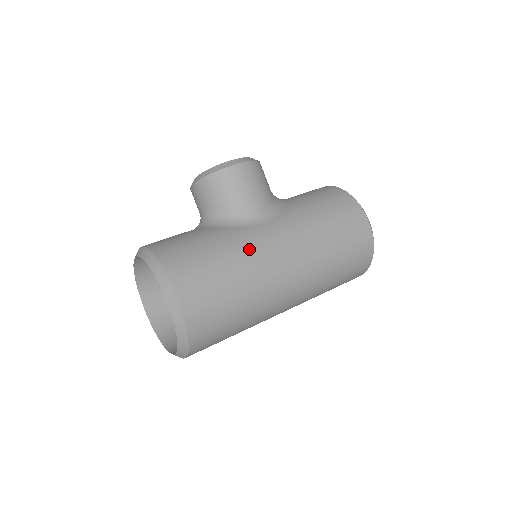
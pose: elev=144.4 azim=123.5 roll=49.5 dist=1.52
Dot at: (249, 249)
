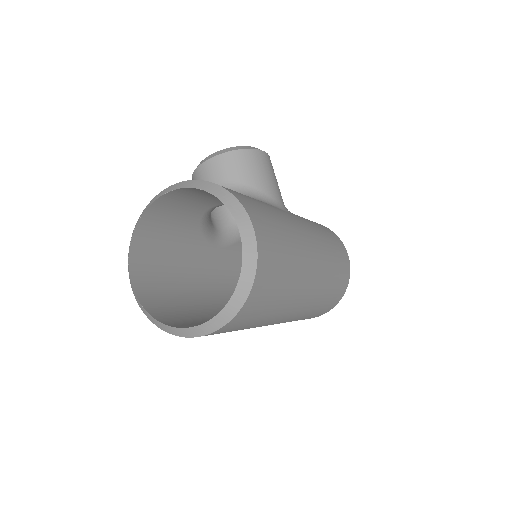
Dot at: (290, 223)
